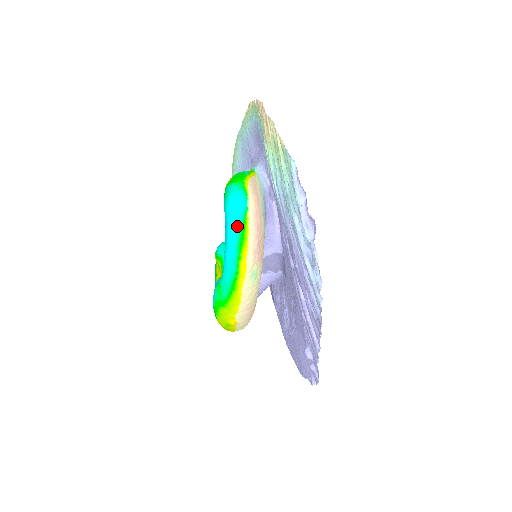
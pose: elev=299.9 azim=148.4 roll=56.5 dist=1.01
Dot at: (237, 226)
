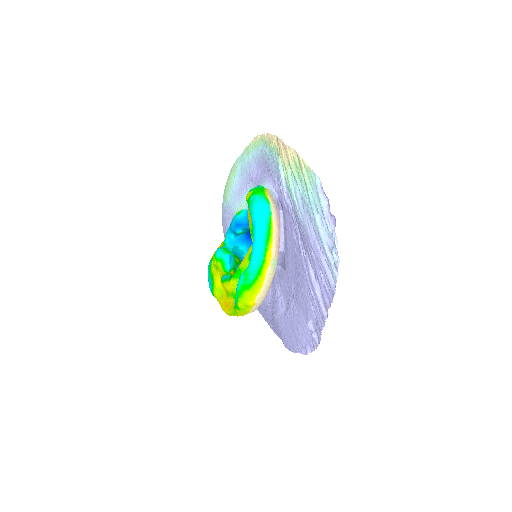
Dot at: (265, 225)
